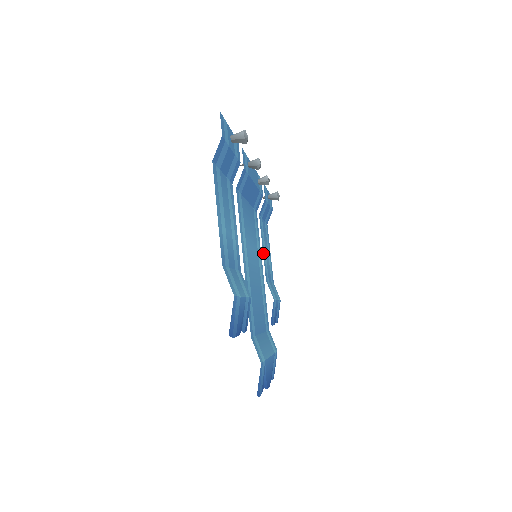
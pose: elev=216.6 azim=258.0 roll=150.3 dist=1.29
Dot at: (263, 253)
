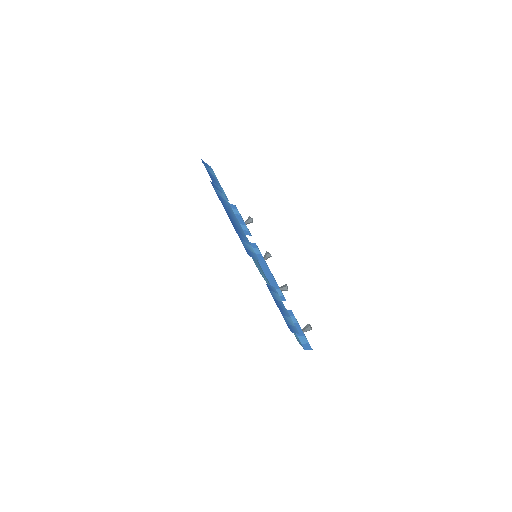
Dot at: occluded
